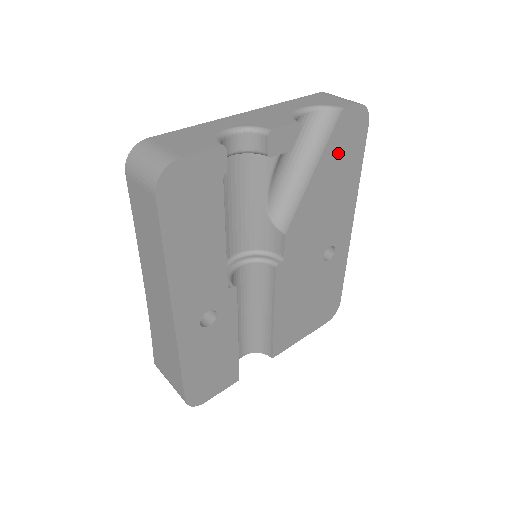
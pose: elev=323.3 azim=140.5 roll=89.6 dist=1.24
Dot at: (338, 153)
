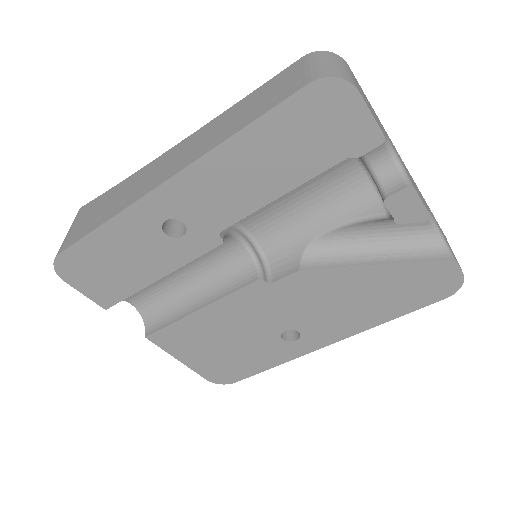
Dot at: (406, 281)
